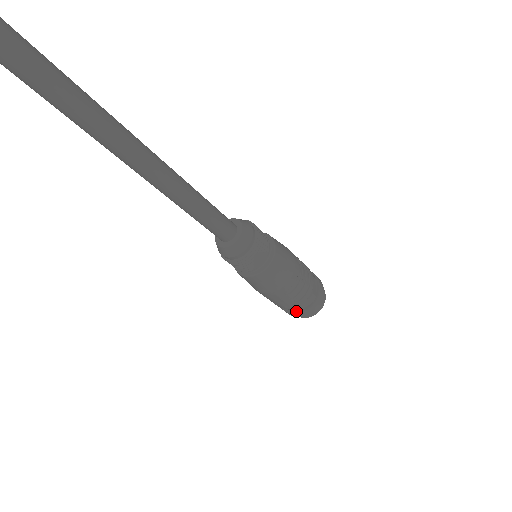
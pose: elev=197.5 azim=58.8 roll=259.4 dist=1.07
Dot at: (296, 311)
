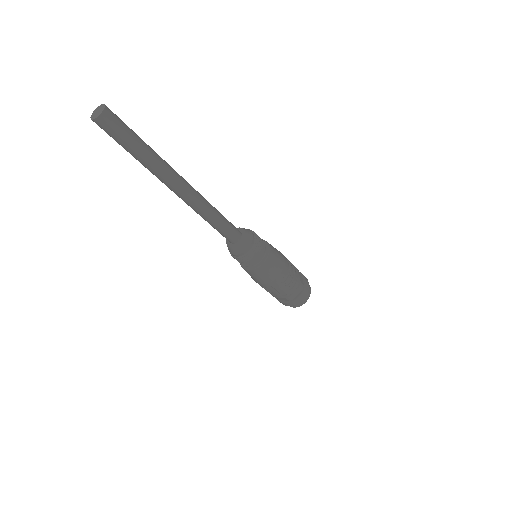
Dot at: (291, 299)
